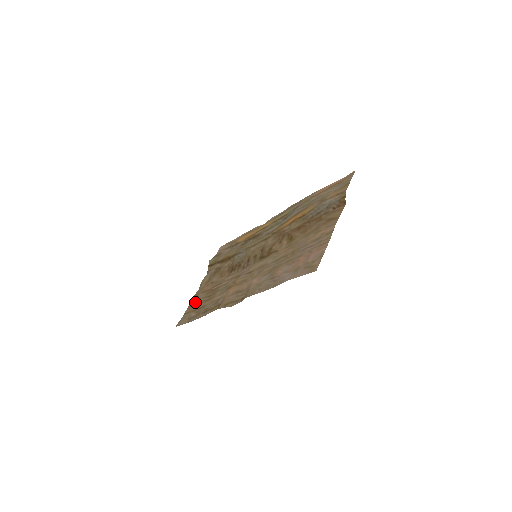
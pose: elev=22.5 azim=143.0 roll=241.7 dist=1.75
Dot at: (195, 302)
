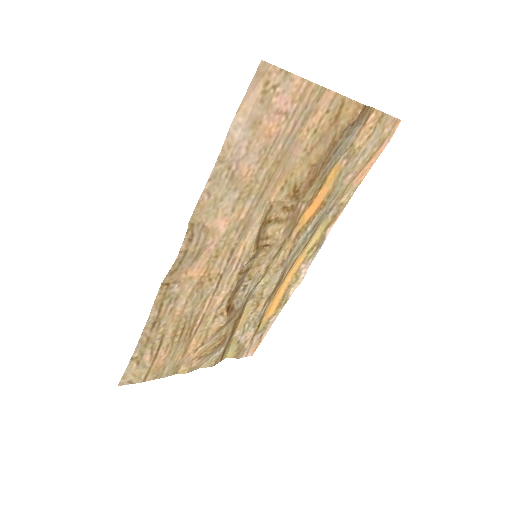
Dot at: (166, 364)
